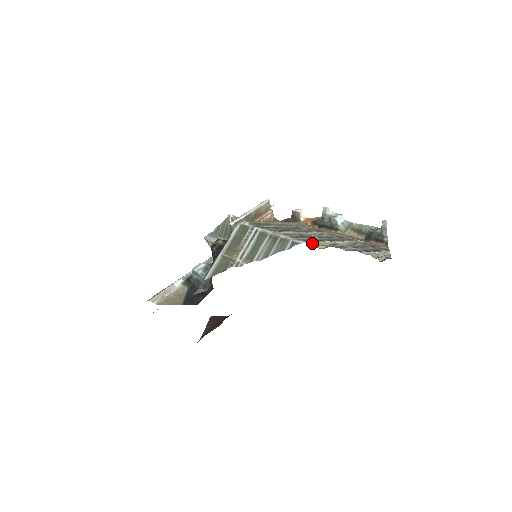
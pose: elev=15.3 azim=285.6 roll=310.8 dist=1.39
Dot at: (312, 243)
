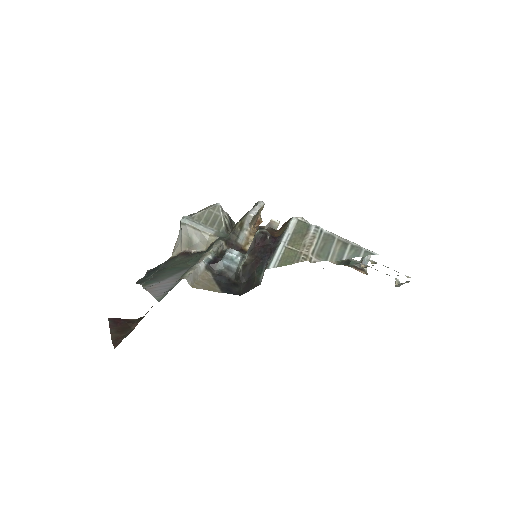
Dot at: occluded
